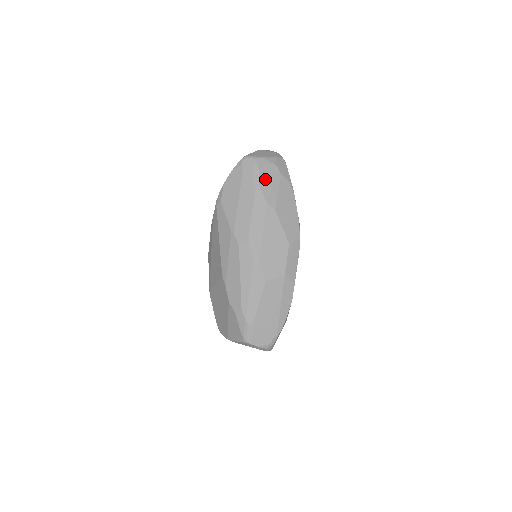
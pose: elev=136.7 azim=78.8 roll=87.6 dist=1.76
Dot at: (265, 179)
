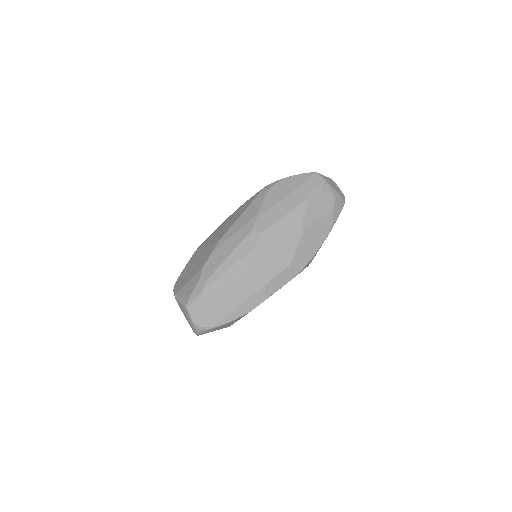
Dot at: (318, 202)
